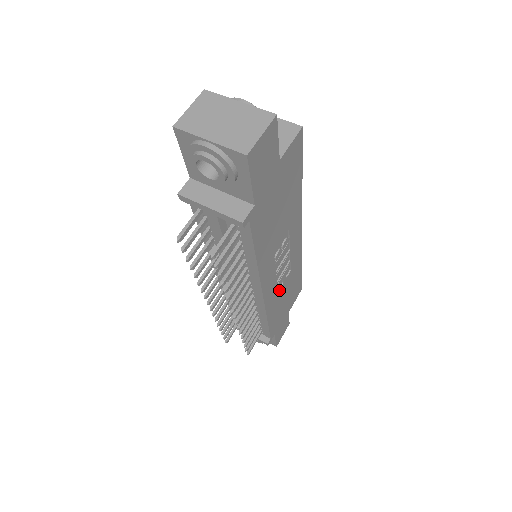
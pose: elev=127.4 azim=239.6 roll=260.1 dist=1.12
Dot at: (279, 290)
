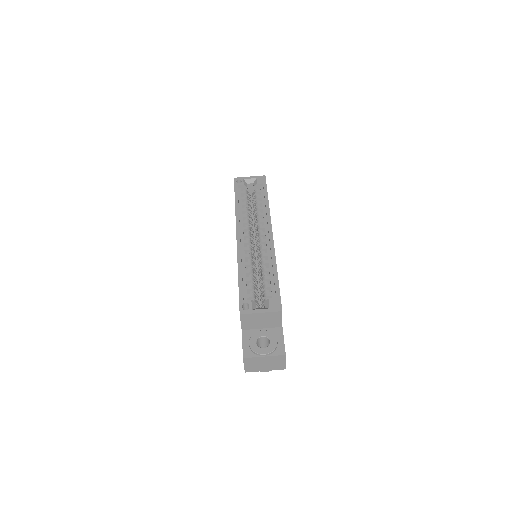
Dot at: occluded
